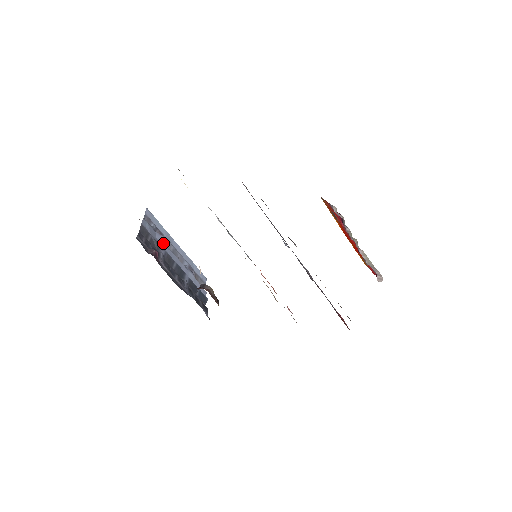
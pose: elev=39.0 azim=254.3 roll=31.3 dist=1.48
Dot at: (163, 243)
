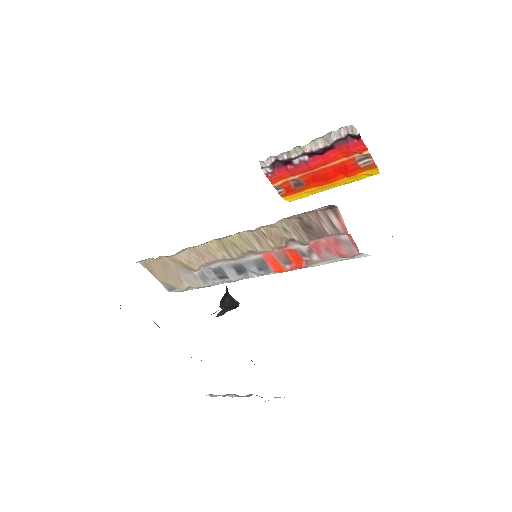
Dot at: occluded
